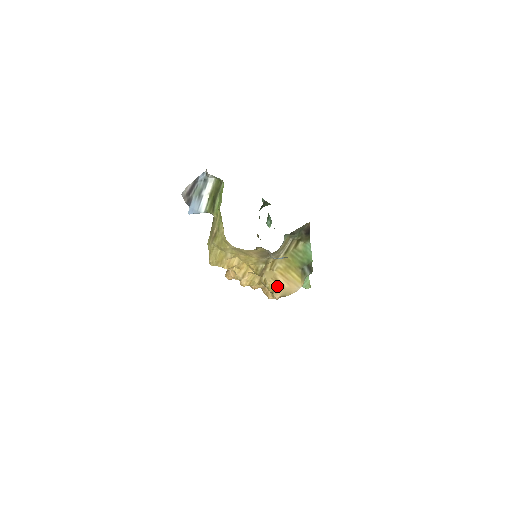
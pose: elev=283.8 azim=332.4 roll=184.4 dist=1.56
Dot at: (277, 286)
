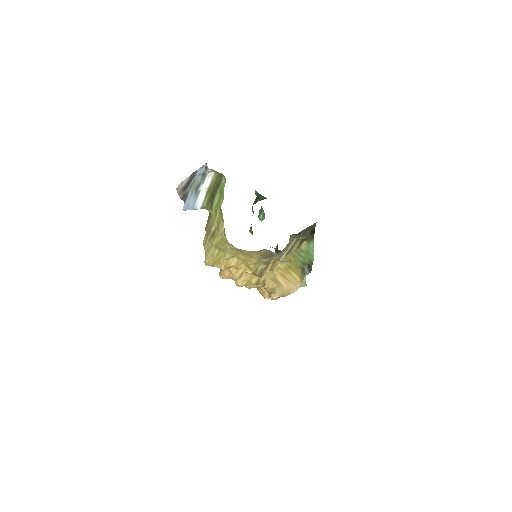
Dot at: (276, 287)
